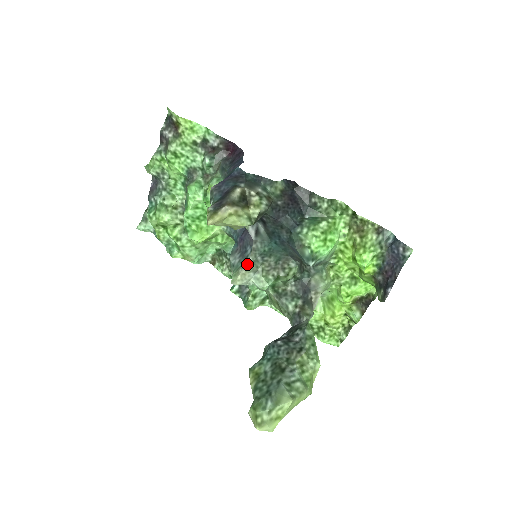
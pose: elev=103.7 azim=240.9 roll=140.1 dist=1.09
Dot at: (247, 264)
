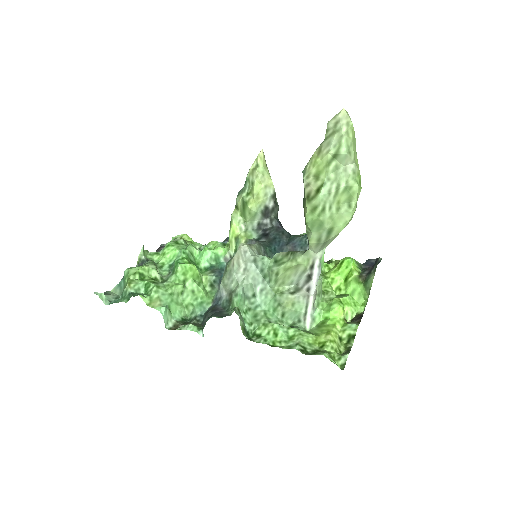
Dot at: (254, 244)
